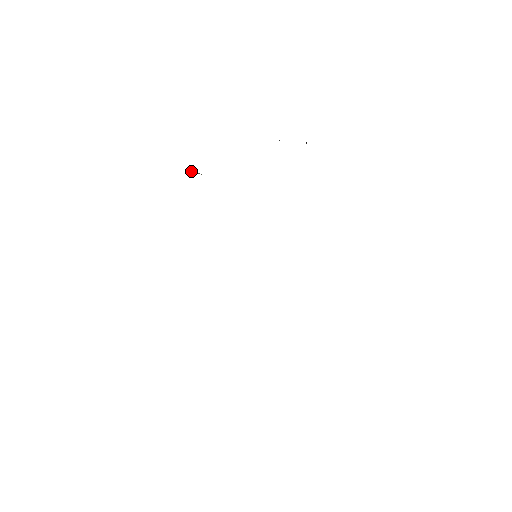
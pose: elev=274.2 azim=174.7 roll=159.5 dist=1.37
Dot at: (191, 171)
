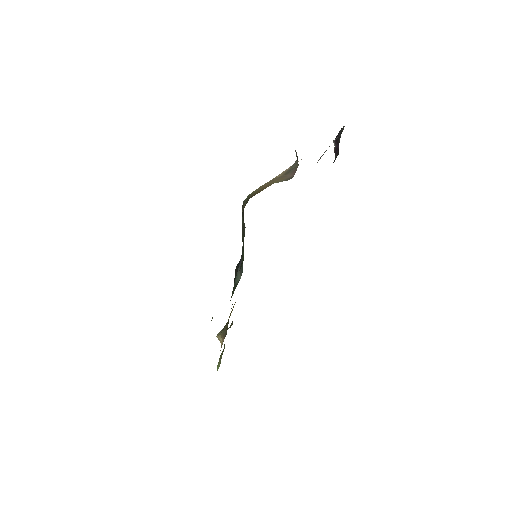
Dot at: occluded
